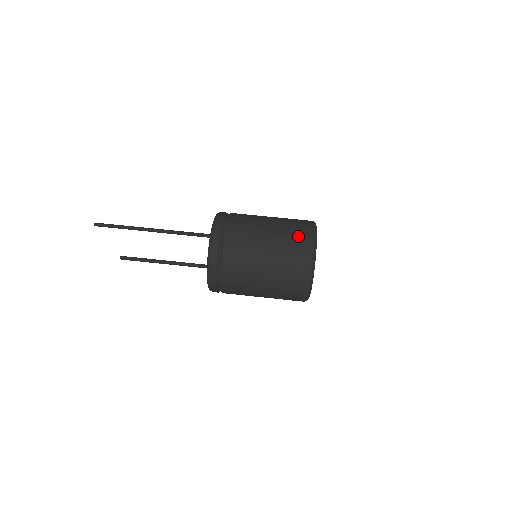
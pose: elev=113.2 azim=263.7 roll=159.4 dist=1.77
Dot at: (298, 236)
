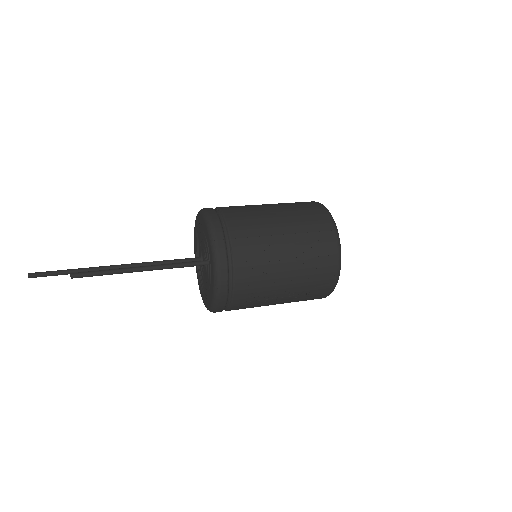
Dot at: occluded
